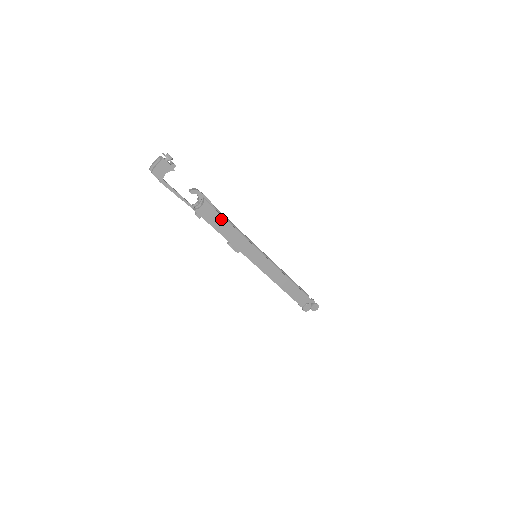
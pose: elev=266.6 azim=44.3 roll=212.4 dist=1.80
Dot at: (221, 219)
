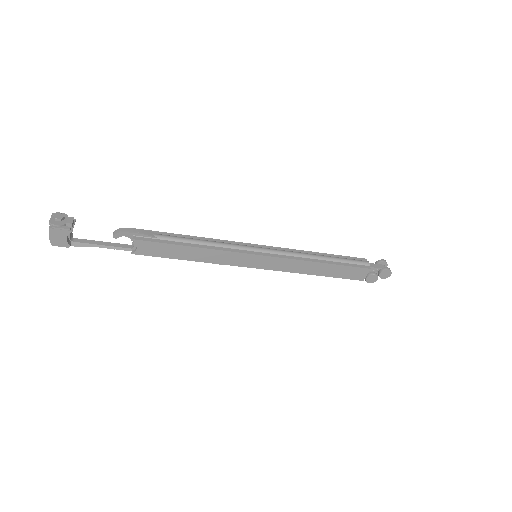
Dot at: (173, 247)
